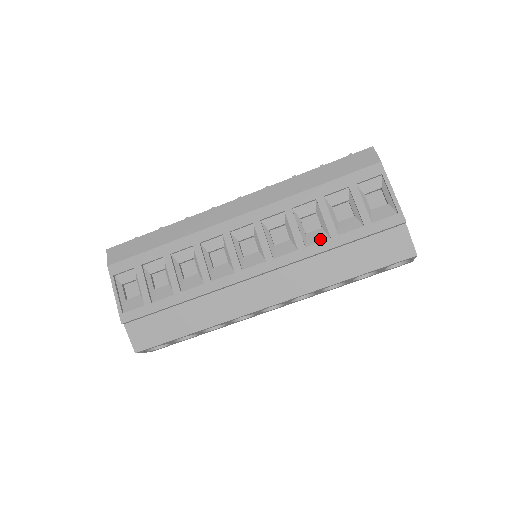
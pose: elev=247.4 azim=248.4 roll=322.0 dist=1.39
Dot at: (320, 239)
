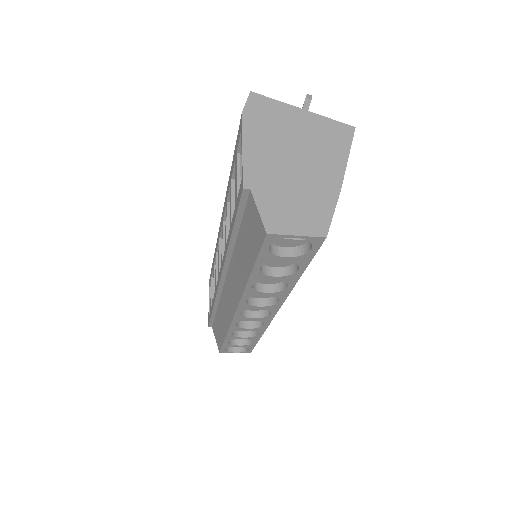
Dot at: occluded
